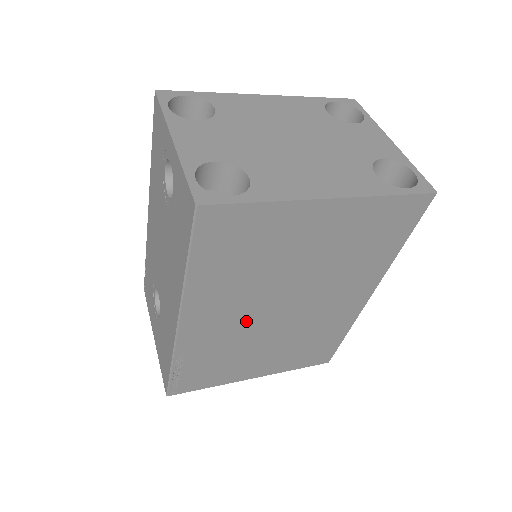
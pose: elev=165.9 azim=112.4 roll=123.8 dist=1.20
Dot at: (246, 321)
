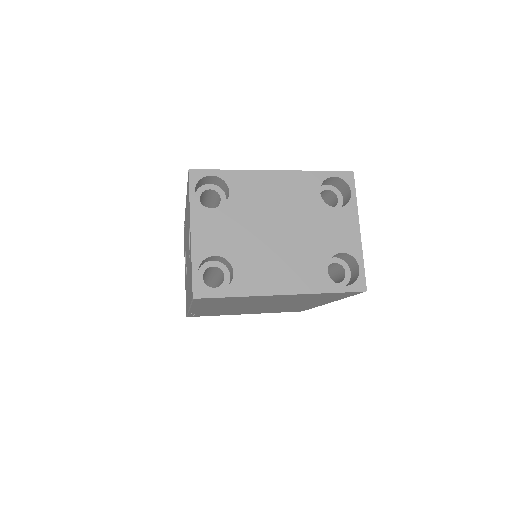
Dot at: (235, 308)
